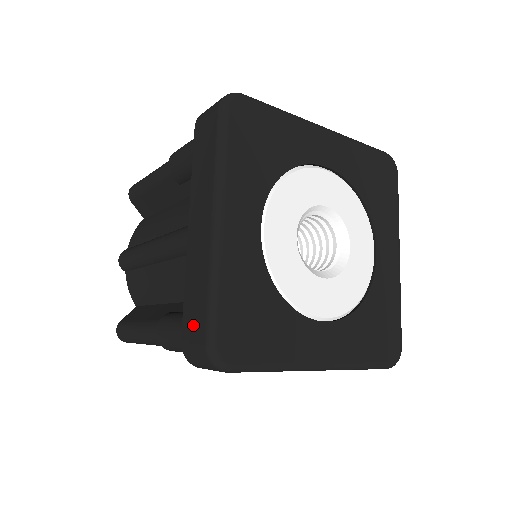
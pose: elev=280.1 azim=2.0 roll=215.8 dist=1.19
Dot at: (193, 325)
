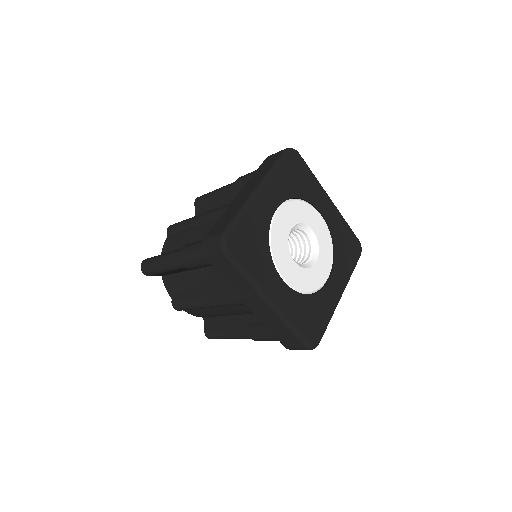
Dot at: (218, 228)
